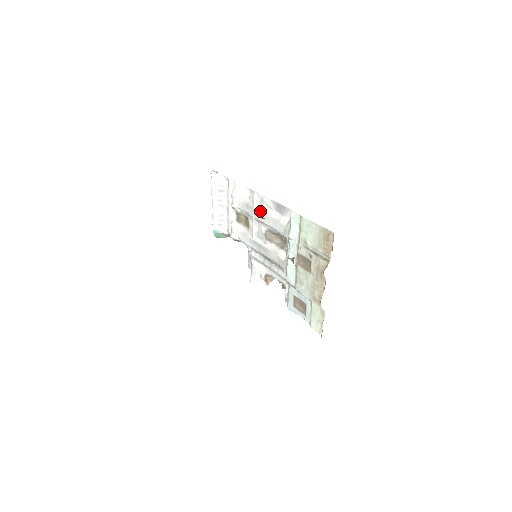
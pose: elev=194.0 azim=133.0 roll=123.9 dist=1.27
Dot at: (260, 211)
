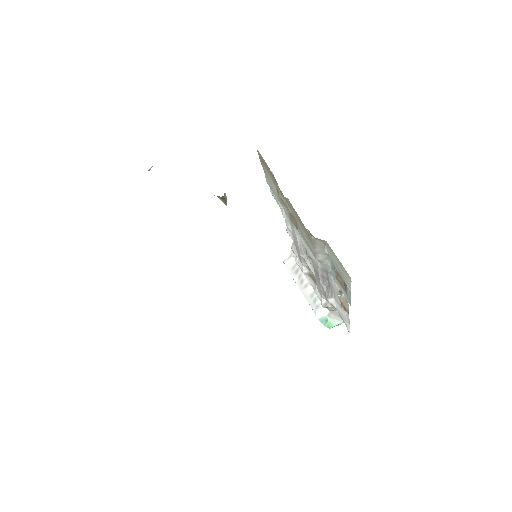
Dot at: (294, 240)
